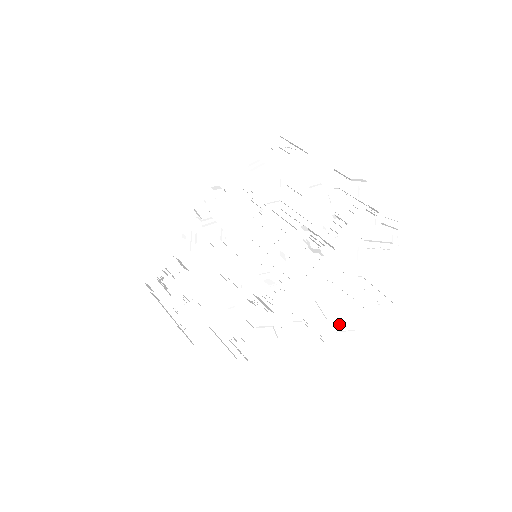
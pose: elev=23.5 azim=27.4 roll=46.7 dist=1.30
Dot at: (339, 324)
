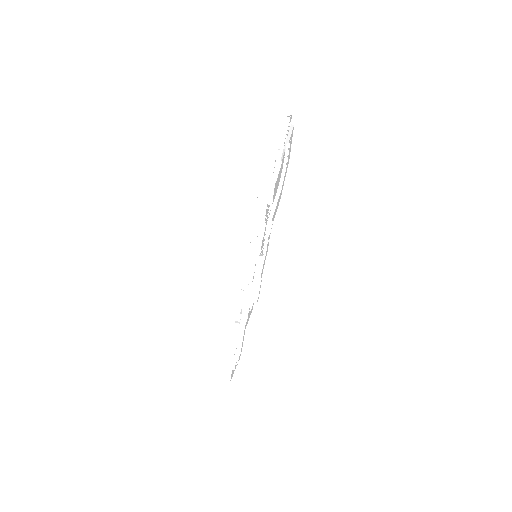
Dot at: (278, 184)
